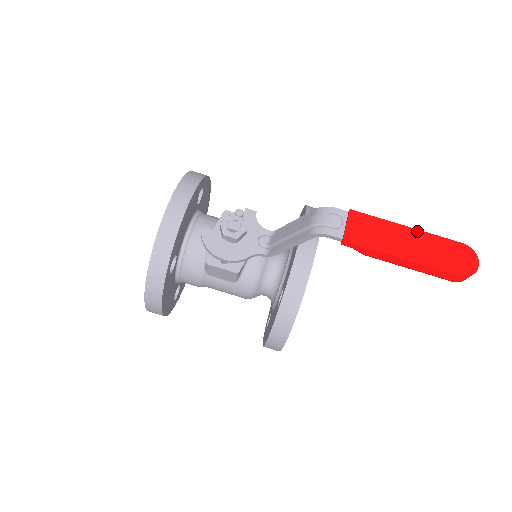
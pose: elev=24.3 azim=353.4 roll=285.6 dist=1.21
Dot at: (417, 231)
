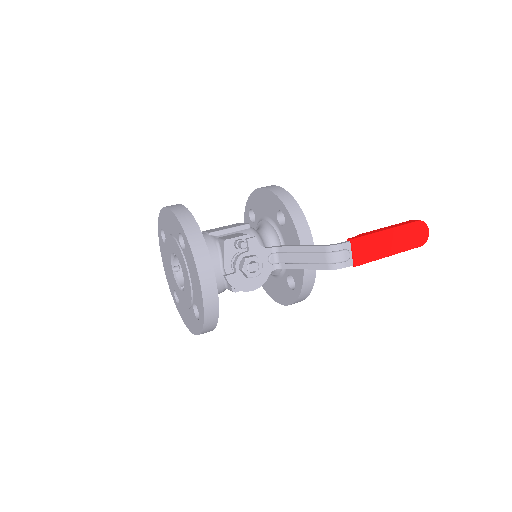
Dot at: (393, 230)
